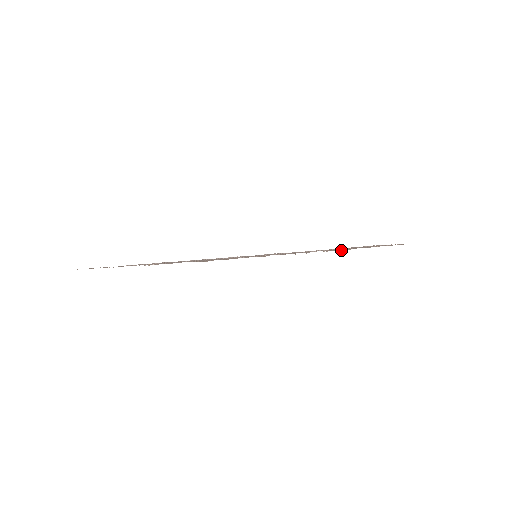
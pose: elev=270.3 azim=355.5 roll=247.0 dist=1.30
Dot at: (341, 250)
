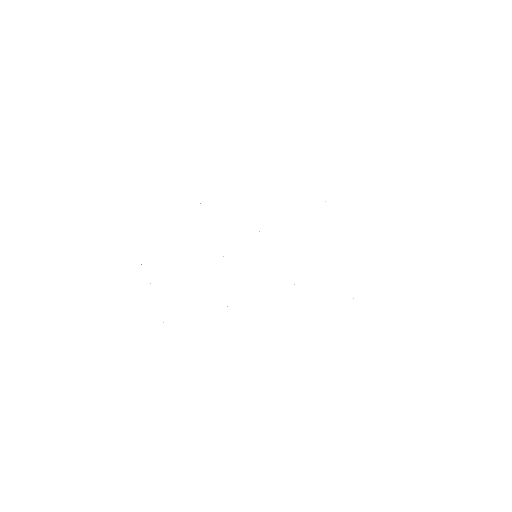
Dot at: occluded
